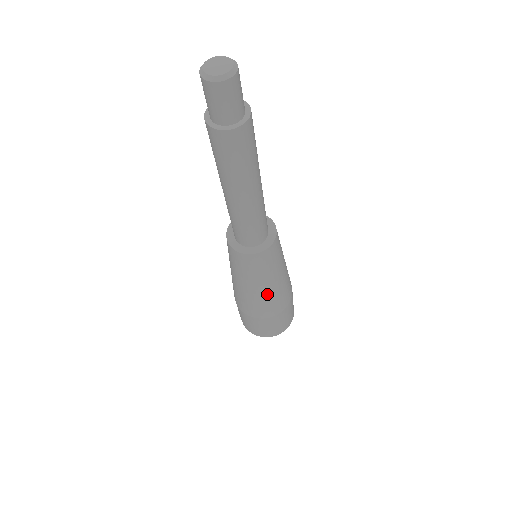
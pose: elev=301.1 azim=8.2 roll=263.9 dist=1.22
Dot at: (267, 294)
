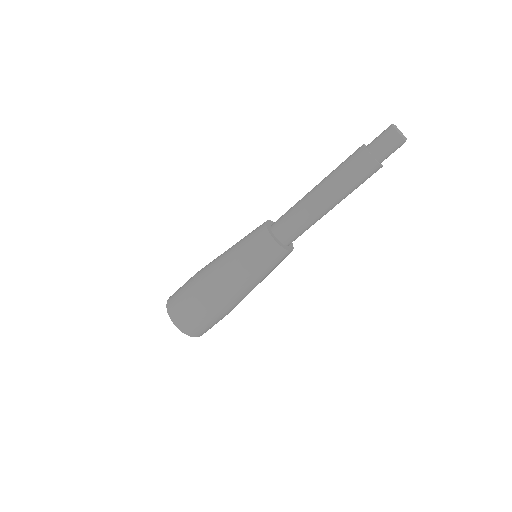
Dot at: (237, 283)
